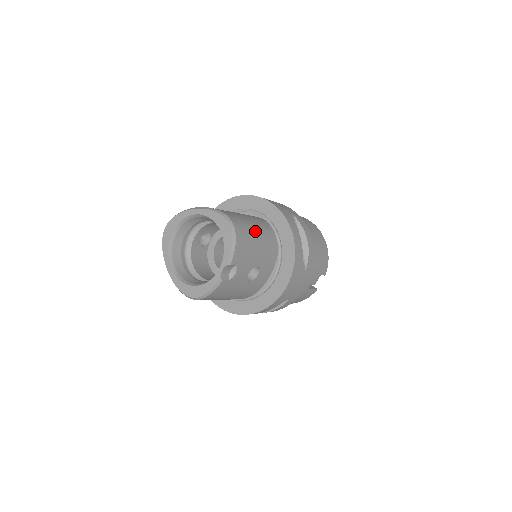
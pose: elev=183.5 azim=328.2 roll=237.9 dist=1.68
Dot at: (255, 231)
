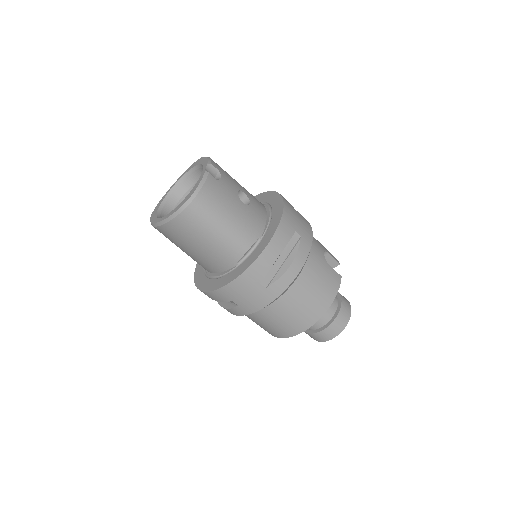
Dot at: occluded
